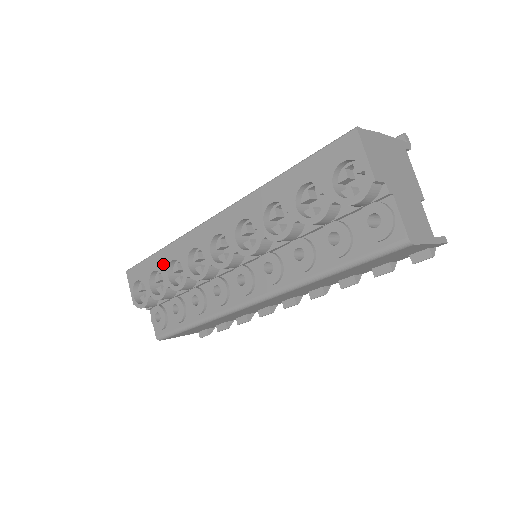
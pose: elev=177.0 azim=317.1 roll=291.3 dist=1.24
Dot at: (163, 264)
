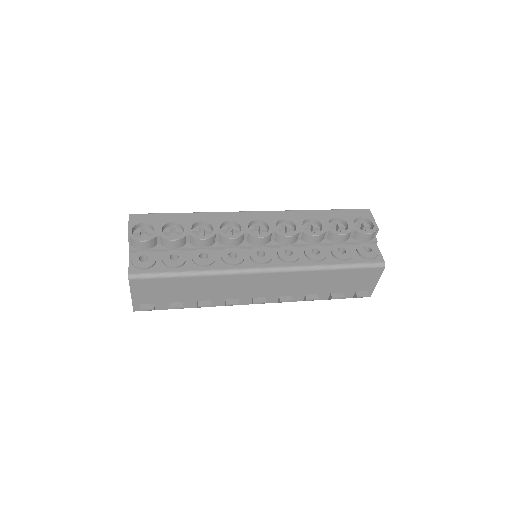
Dot at: (188, 221)
